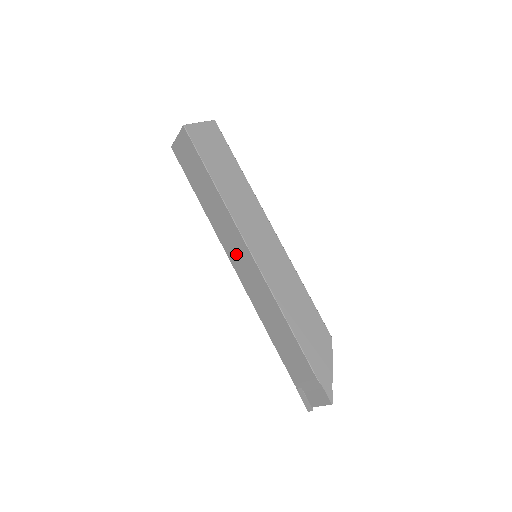
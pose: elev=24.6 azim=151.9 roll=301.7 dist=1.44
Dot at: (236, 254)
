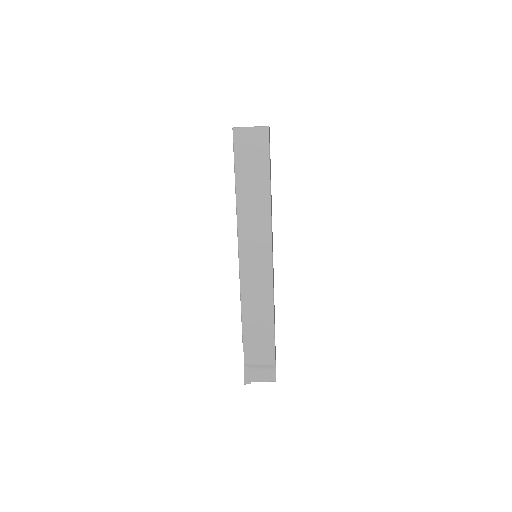
Dot at: (252, 252)
